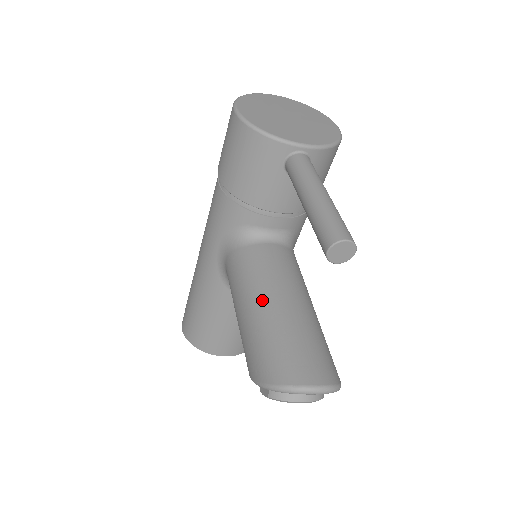
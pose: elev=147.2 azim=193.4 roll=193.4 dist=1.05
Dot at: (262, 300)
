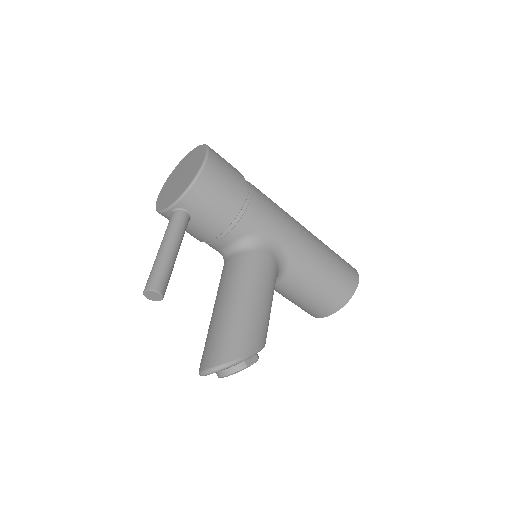
Dot at: (213, 309)
